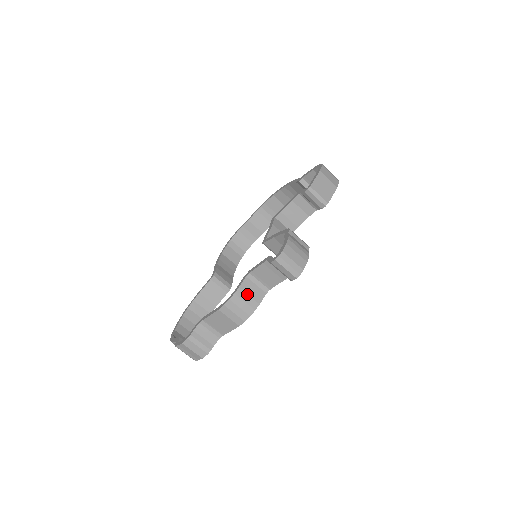
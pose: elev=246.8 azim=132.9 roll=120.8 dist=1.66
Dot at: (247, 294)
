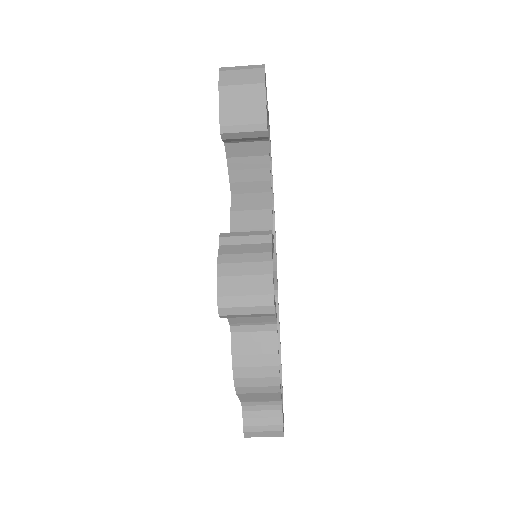
Dot at: (250, 355)
